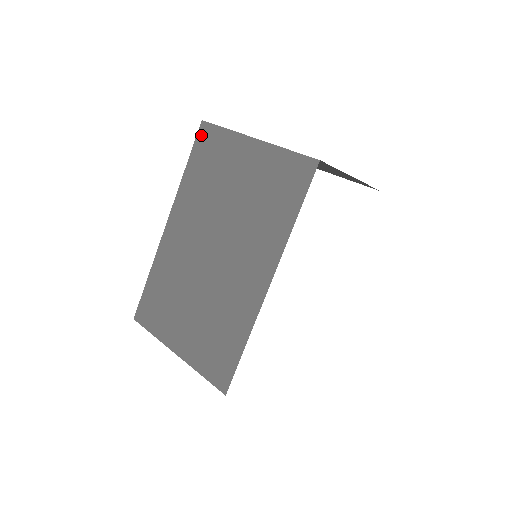
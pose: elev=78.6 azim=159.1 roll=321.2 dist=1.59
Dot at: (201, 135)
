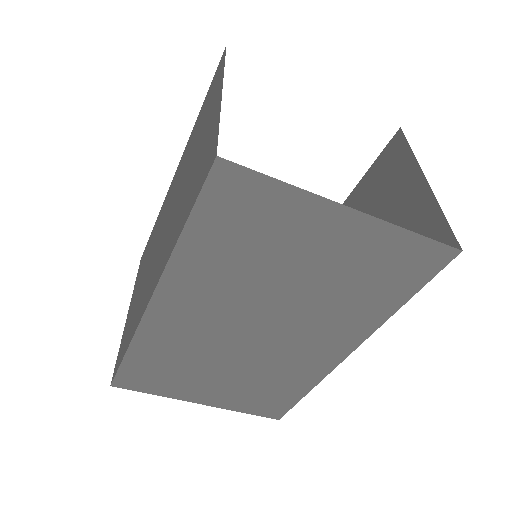
Dot at: (218, 184)
